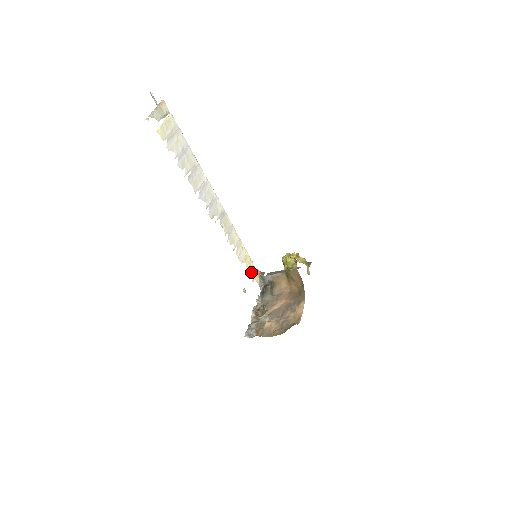
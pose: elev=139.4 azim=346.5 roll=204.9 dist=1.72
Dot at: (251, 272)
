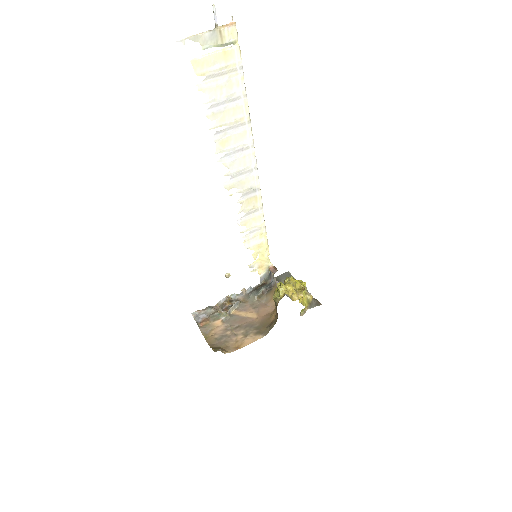
Dot at: (257, 262)
